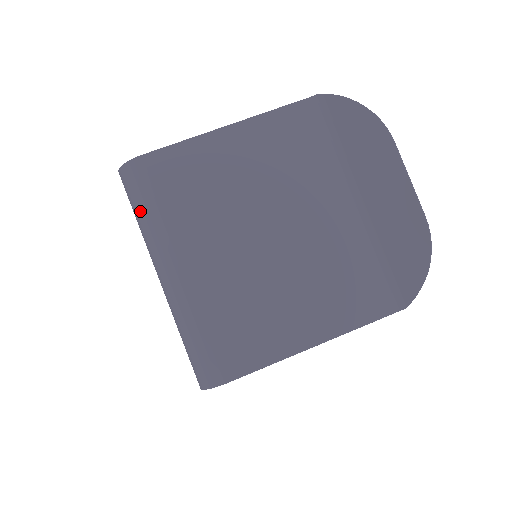
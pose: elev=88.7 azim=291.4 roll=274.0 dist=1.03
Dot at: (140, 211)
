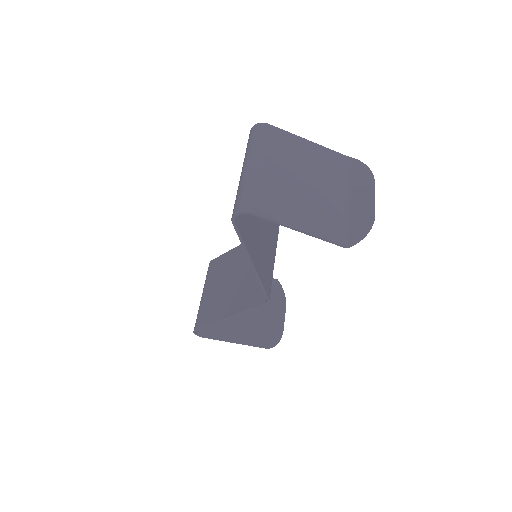
Dot at: (255, 140)
